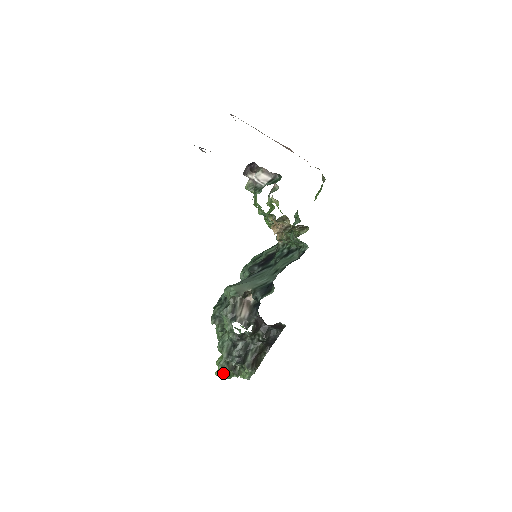
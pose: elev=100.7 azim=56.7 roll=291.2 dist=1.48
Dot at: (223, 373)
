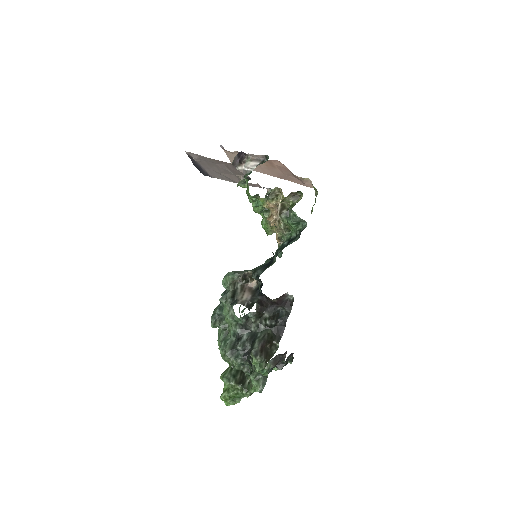
Dot at: (229, 392)
